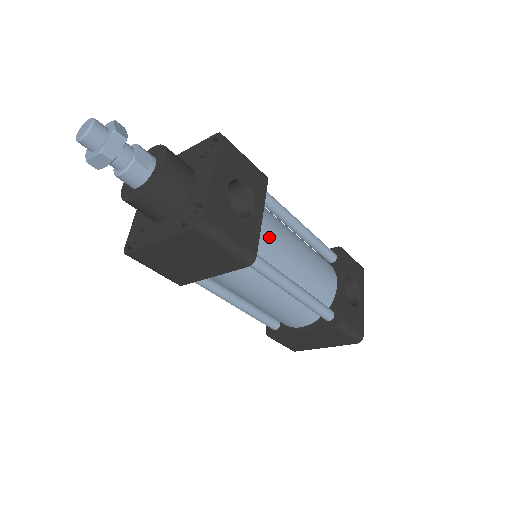
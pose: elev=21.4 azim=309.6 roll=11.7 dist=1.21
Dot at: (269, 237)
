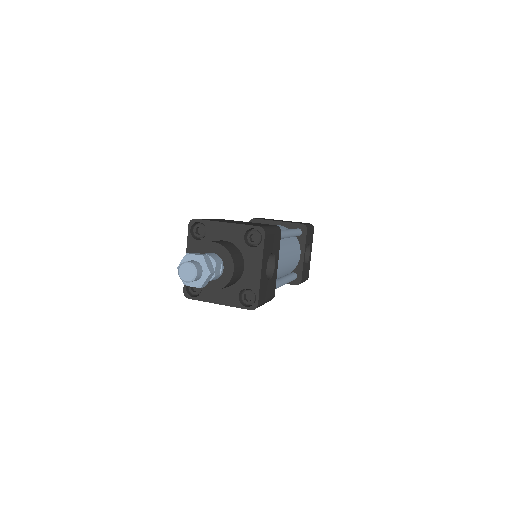
Dot at: occluded
